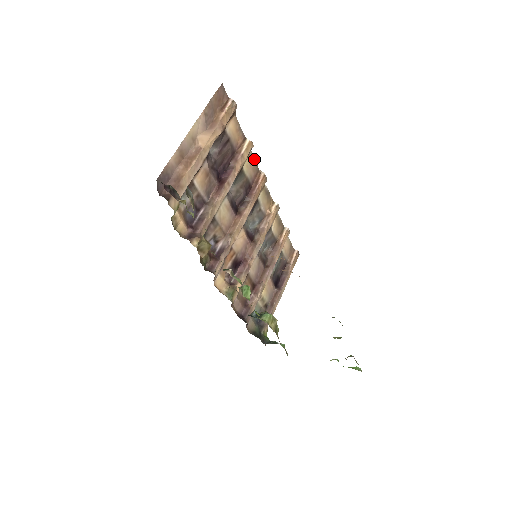
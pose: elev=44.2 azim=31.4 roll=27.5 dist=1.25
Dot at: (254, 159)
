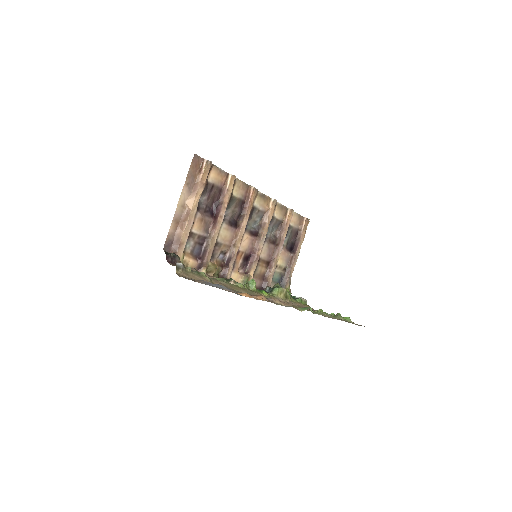
Dot at: (241, 182)
